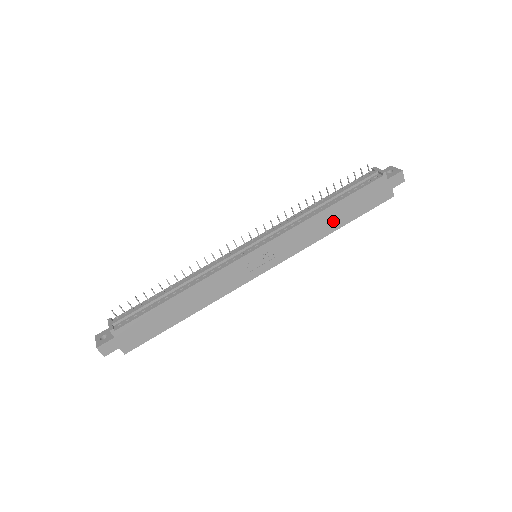
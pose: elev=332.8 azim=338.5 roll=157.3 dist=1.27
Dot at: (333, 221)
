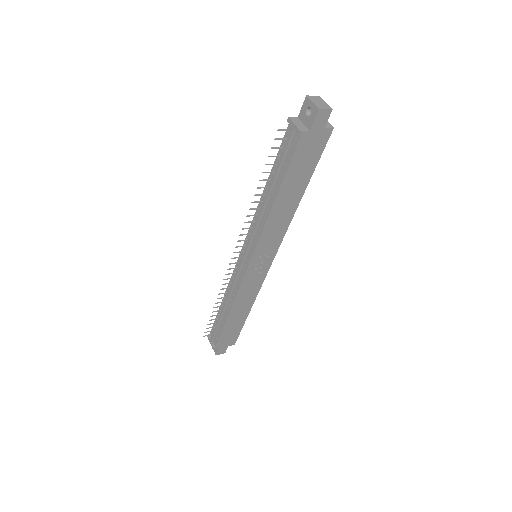
Dot at: (291, 199)
